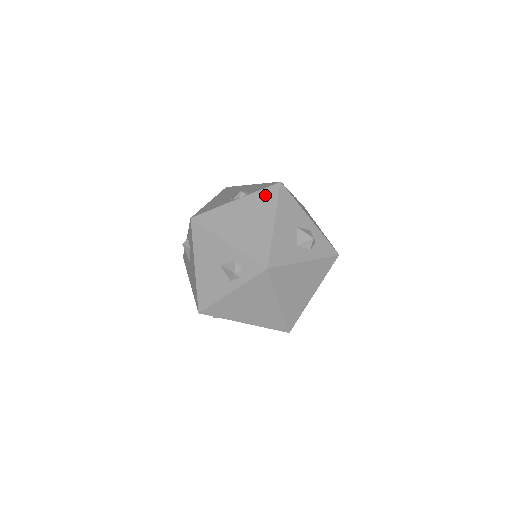
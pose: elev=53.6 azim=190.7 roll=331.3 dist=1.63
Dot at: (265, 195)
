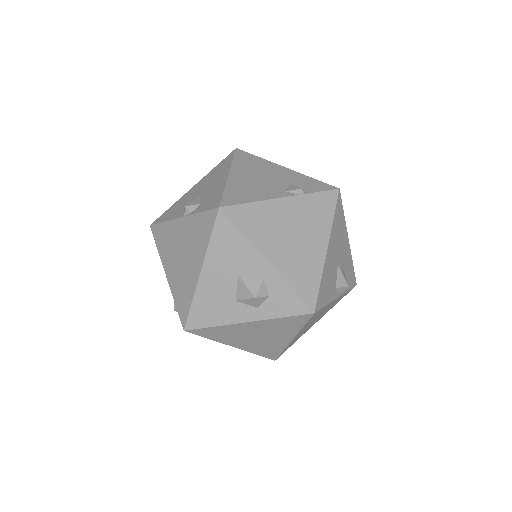
Dot at: (202, 223)
